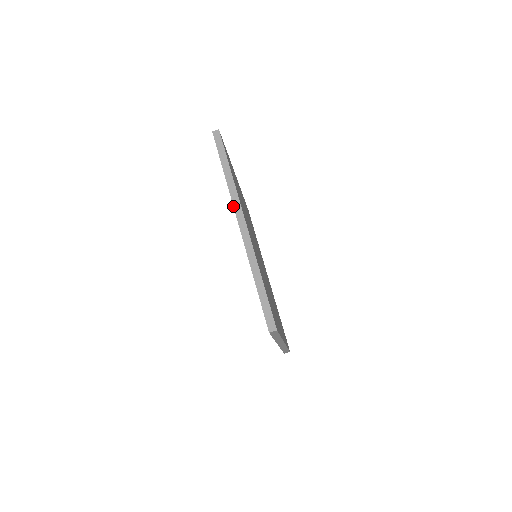
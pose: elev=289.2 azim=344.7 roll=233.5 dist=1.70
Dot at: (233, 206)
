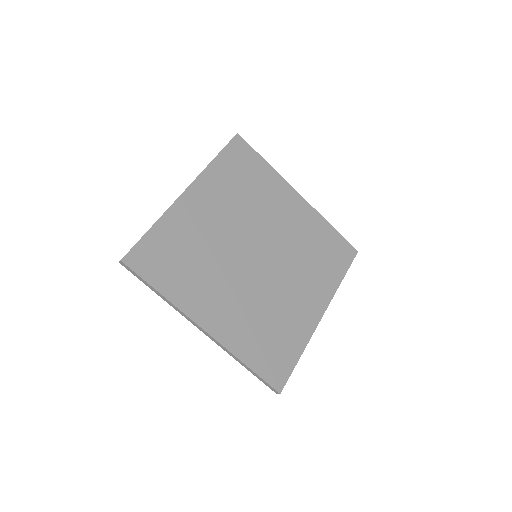
Dot at: occluded
